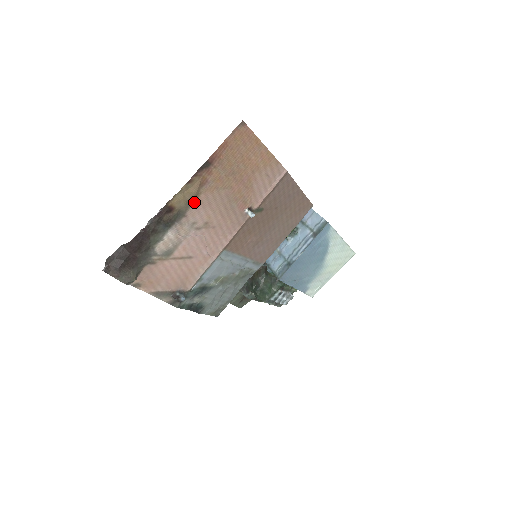
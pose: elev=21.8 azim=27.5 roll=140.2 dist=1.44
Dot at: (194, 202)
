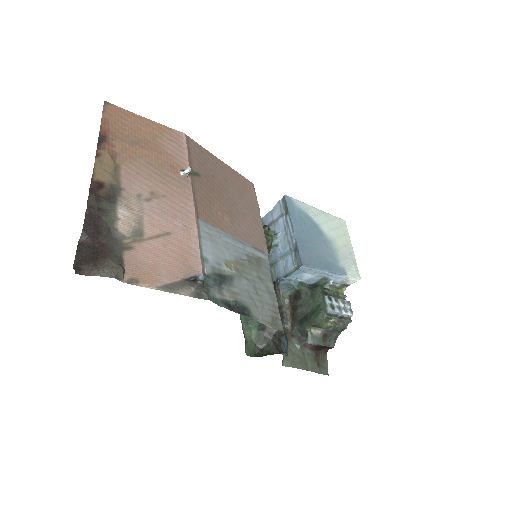
Dot at: (120, 175)
